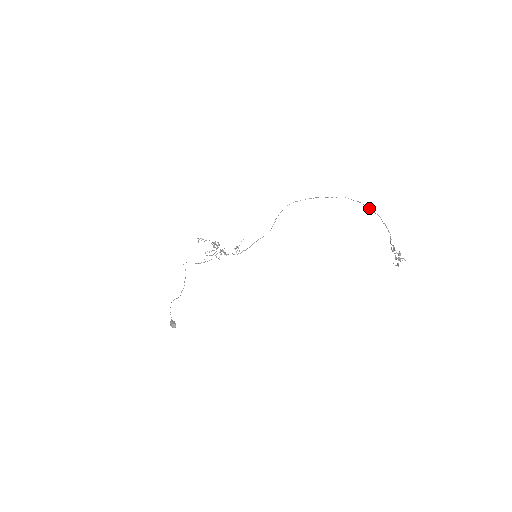
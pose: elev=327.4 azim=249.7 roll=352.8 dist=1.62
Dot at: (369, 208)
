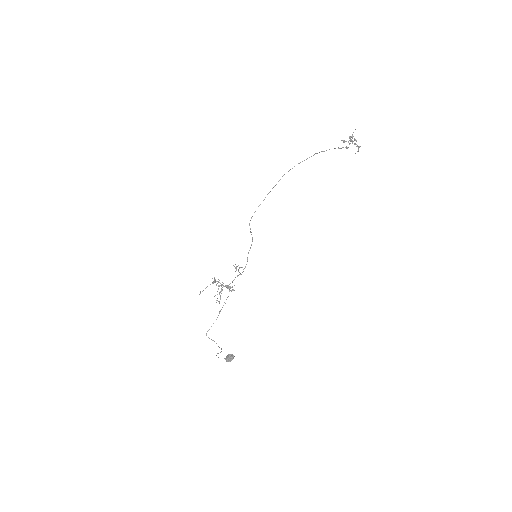
Dot at: (306, 159)
